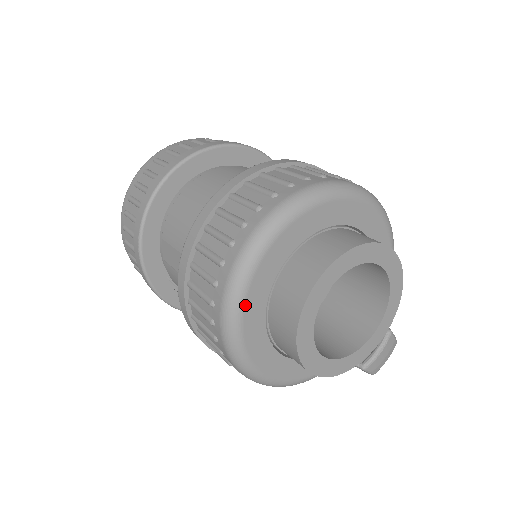
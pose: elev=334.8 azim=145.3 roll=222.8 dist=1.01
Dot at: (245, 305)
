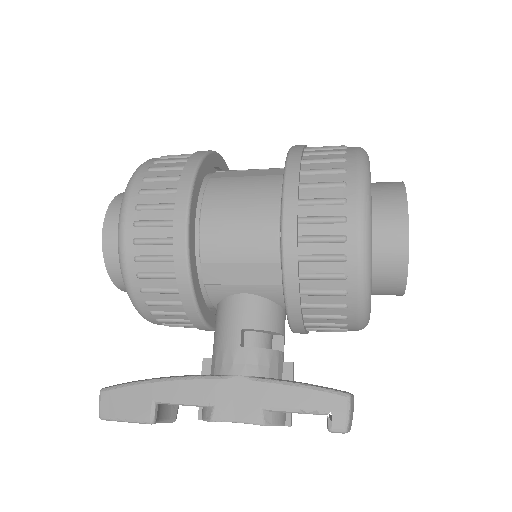
Dot at: occluded
